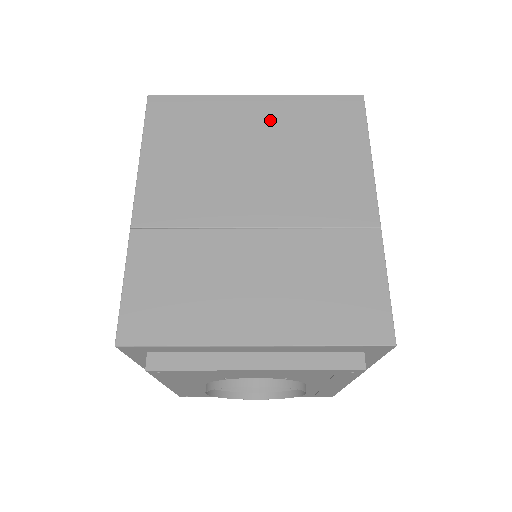
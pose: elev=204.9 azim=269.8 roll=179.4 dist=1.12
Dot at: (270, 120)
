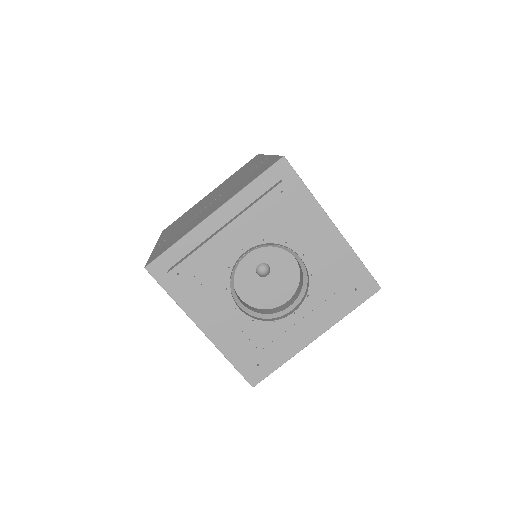
Dot at: occluded
